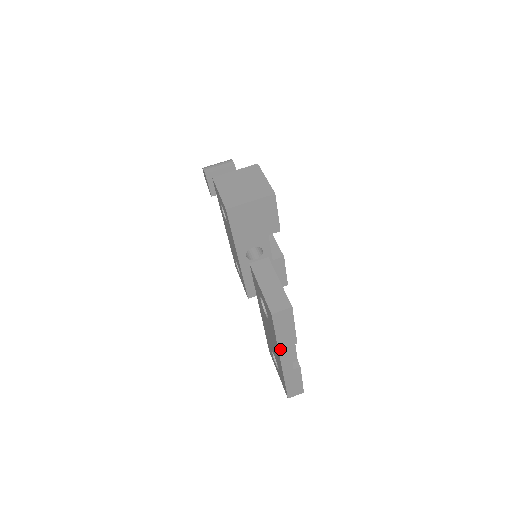
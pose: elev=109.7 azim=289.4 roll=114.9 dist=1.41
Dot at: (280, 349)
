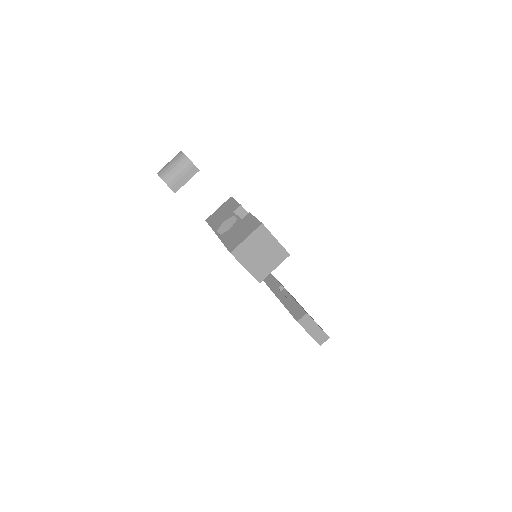
Dot at: occluded
